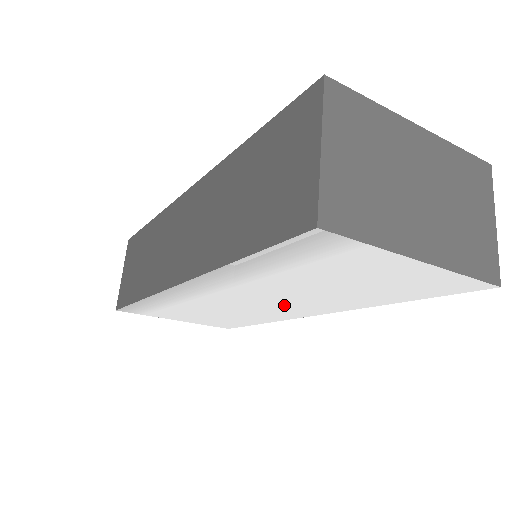
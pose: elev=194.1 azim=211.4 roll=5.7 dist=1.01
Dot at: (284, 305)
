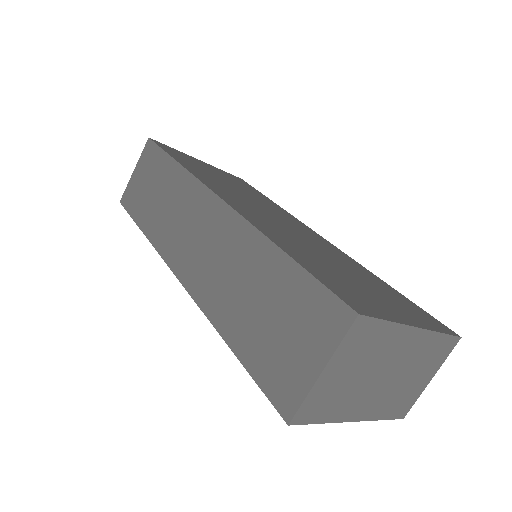
Dot at: occluded
